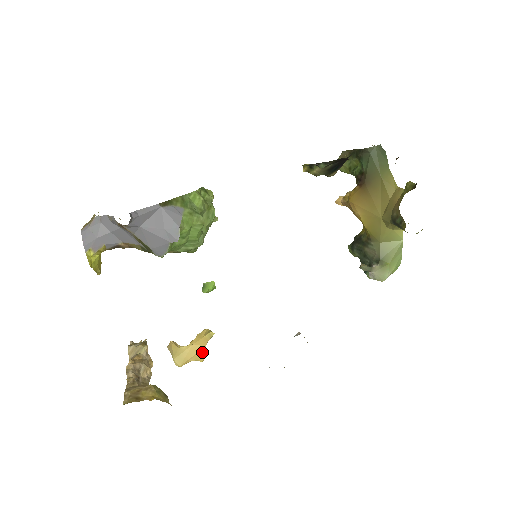
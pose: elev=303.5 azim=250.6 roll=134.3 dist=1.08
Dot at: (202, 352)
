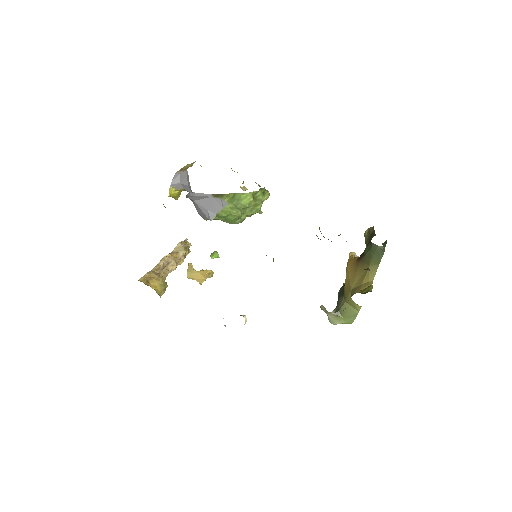
Dot at: (203, 280)
